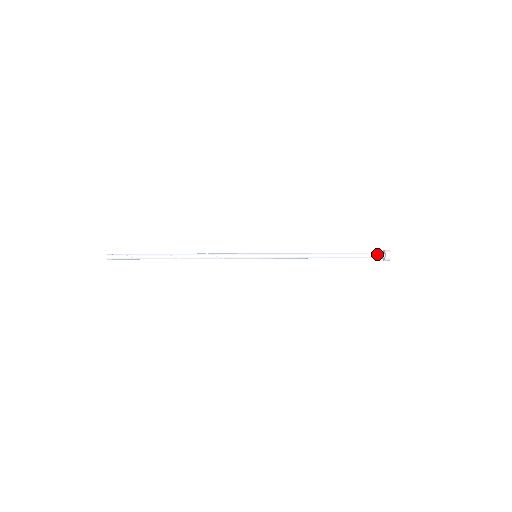
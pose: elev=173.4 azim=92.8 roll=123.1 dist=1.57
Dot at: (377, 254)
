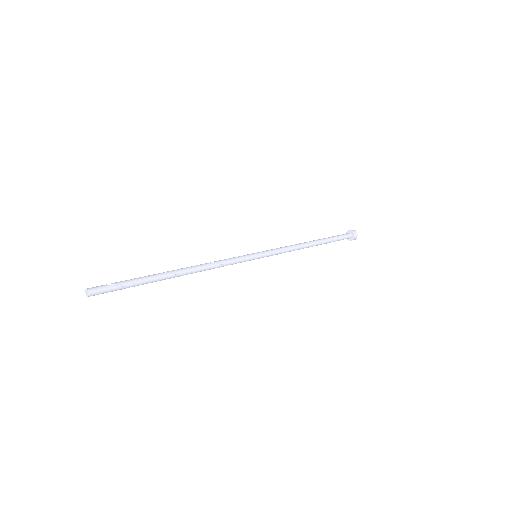
Dot at: (347, 235)
